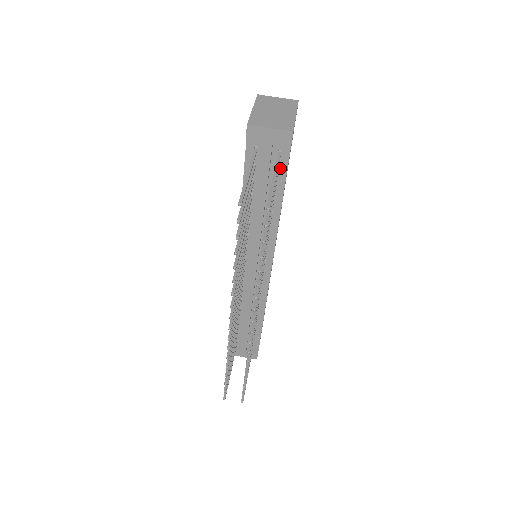
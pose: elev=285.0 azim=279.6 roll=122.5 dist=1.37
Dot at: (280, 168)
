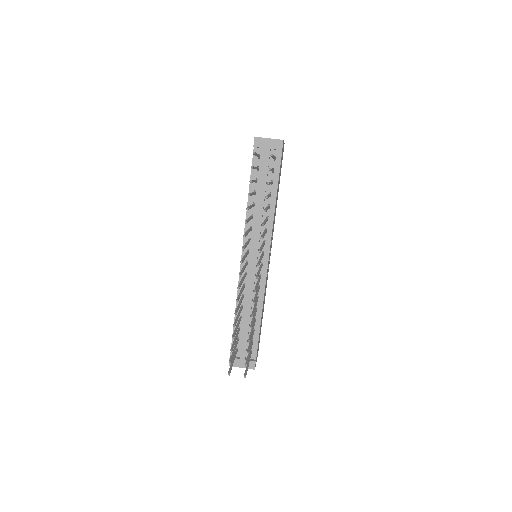
Dot at: (275, 169)
